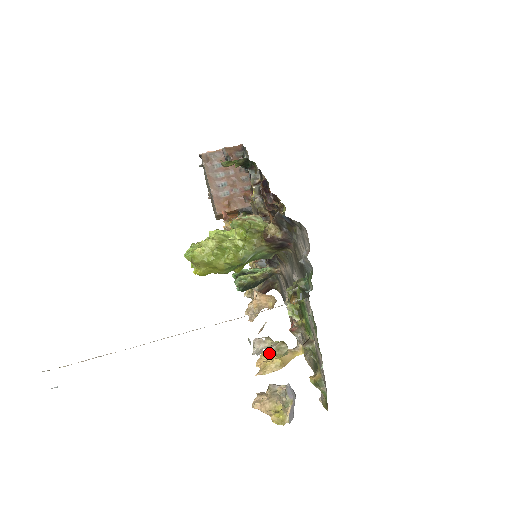
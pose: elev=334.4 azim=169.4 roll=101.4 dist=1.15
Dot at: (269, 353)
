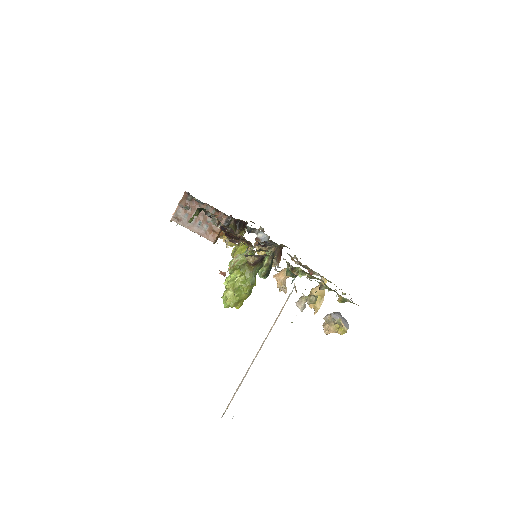
Dot at: occluded
